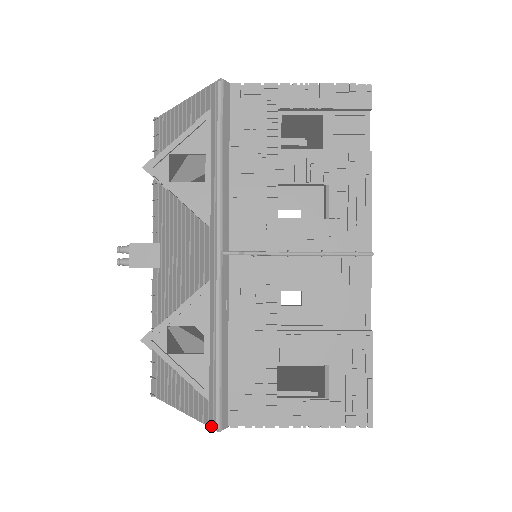
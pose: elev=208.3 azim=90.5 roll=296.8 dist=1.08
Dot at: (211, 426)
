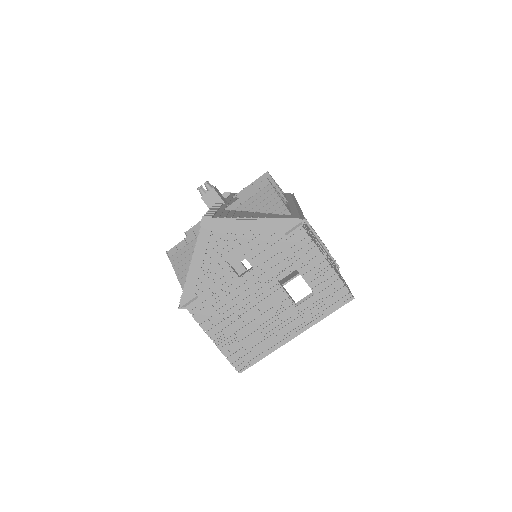
Dot at: (297, 217)
